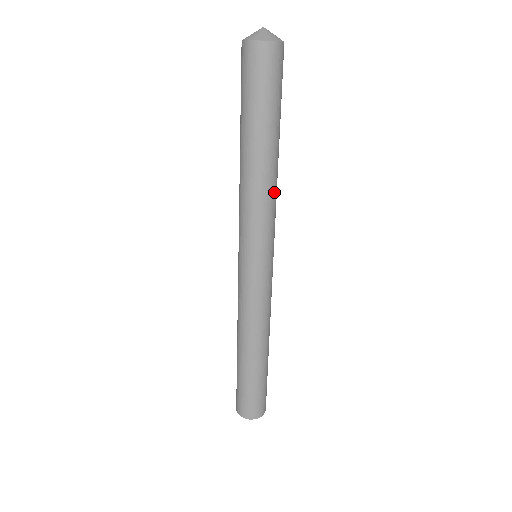
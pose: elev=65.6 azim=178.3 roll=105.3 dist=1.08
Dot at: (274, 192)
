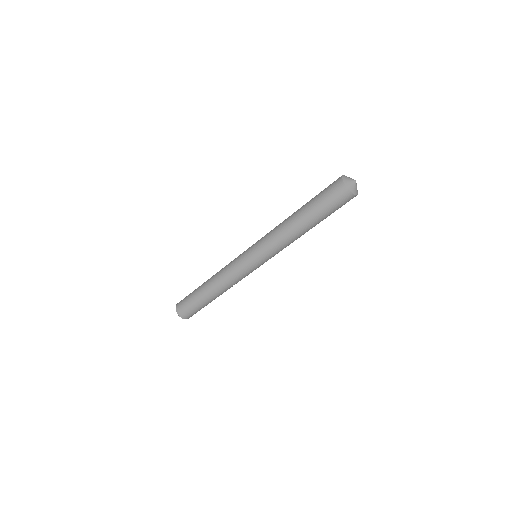
Dot at: occluded
